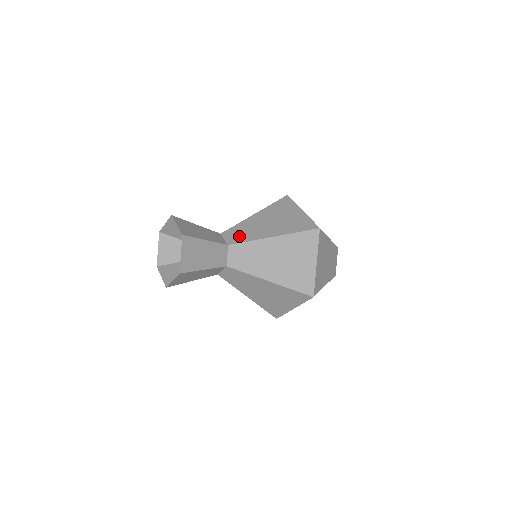
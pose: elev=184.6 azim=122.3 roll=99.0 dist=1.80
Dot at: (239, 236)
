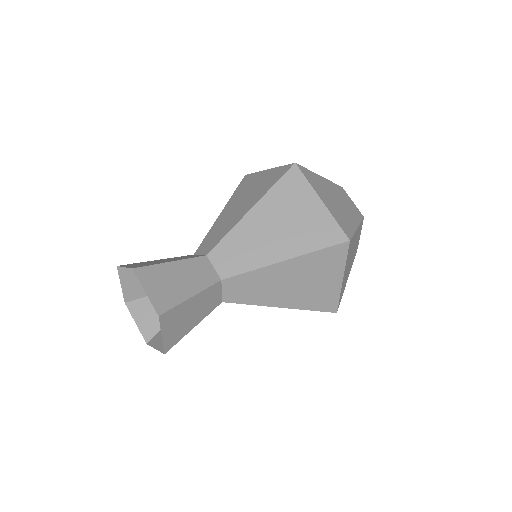
Dot at: (242, 293)
